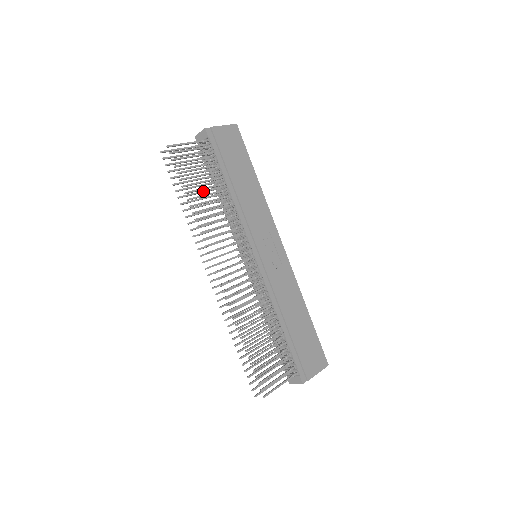
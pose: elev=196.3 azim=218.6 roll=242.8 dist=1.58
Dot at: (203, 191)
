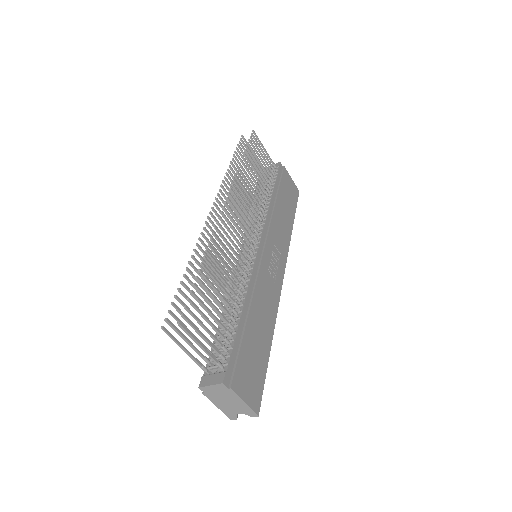
Dot at: occluded
